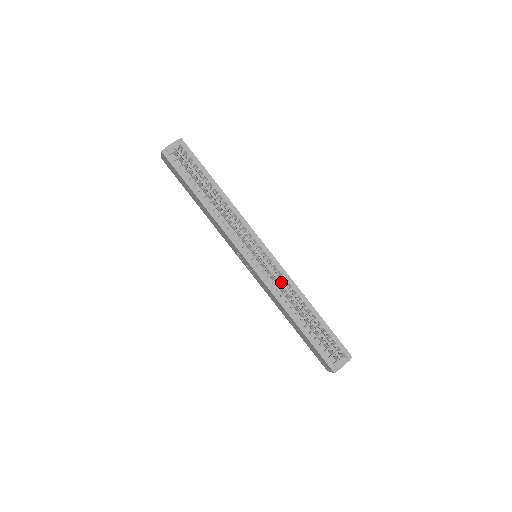
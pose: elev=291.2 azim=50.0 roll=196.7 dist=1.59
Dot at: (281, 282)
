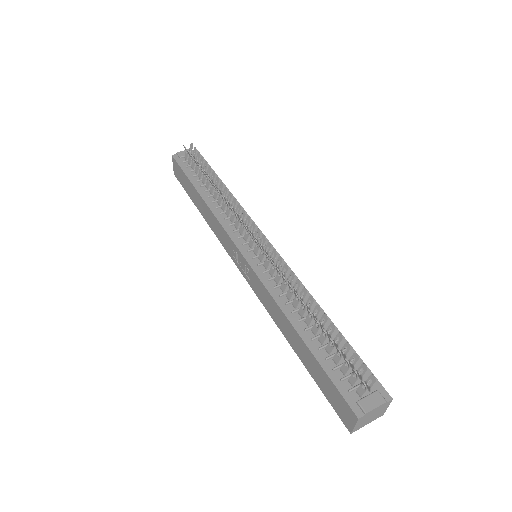
Dot at: occluded
